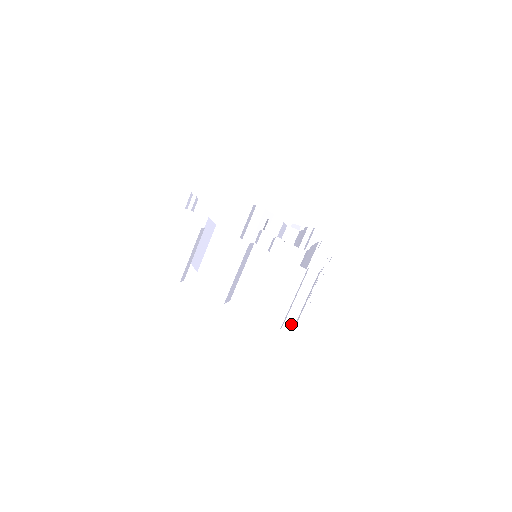
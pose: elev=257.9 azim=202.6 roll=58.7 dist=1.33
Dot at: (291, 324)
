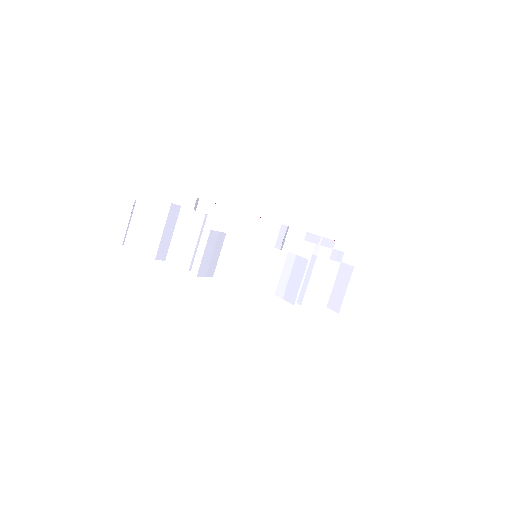
Dot at: occluded
